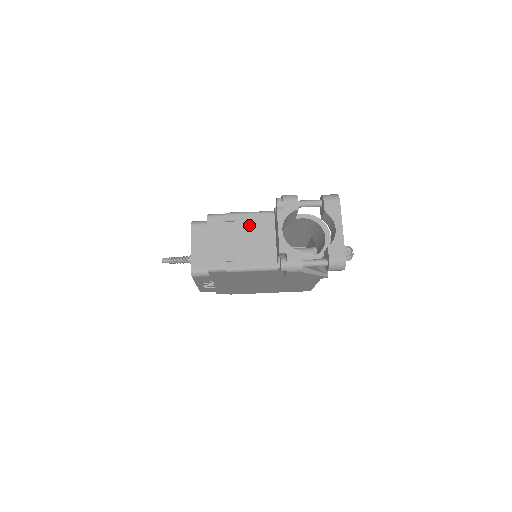
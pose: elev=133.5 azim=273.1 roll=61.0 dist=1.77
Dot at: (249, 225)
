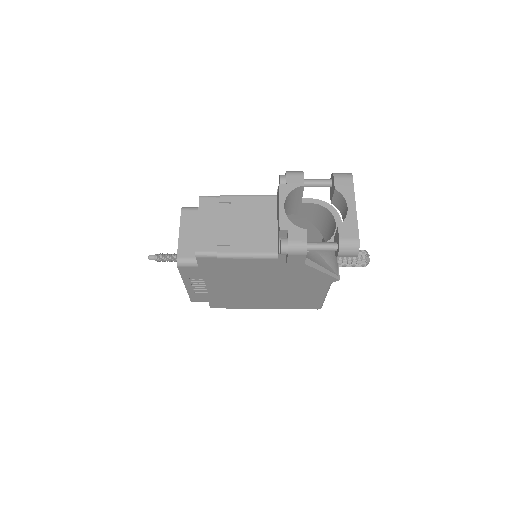
Dot at: (247, 208)
